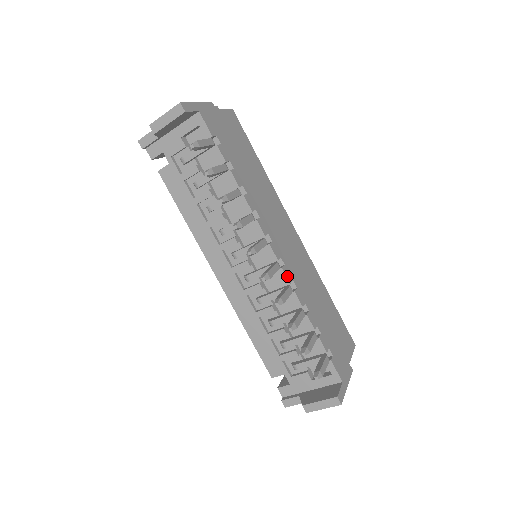
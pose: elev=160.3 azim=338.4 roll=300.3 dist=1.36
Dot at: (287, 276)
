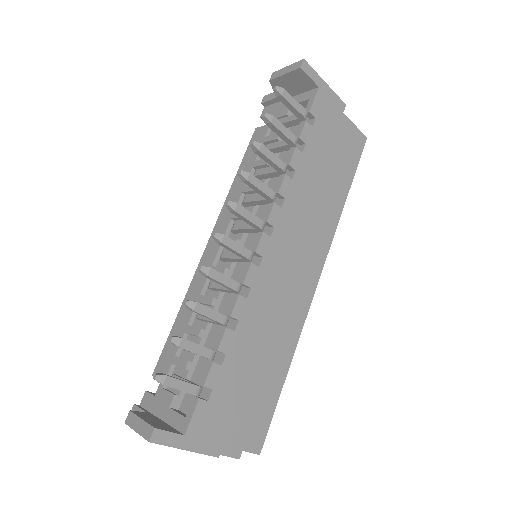
Dot at: (248, 275)
